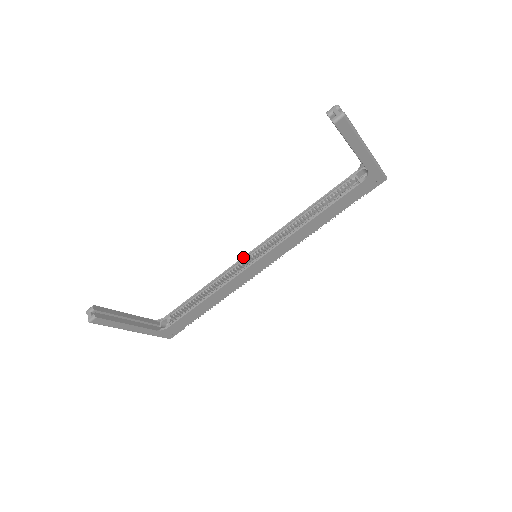
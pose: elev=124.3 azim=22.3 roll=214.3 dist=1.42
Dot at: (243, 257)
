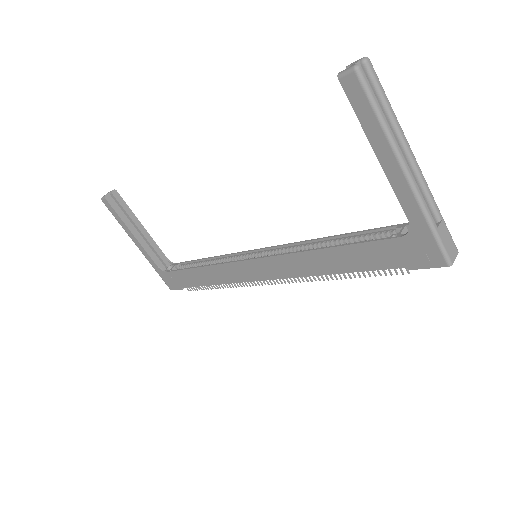
Dot at: (250, 250)
